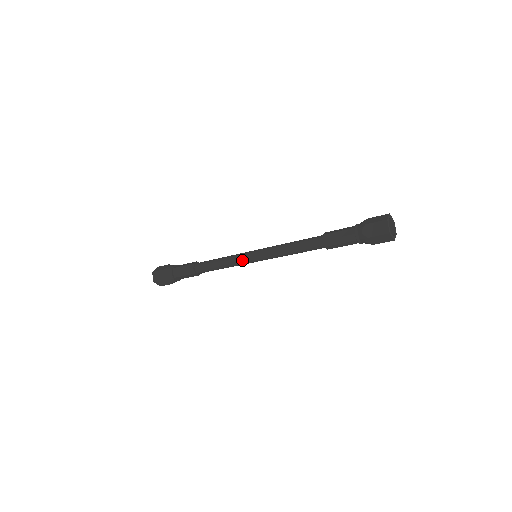
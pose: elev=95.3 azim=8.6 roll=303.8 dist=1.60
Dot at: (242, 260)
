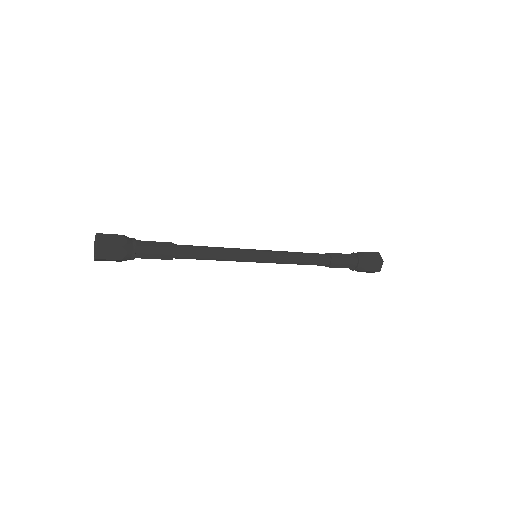
Dot at: (244, 260)
